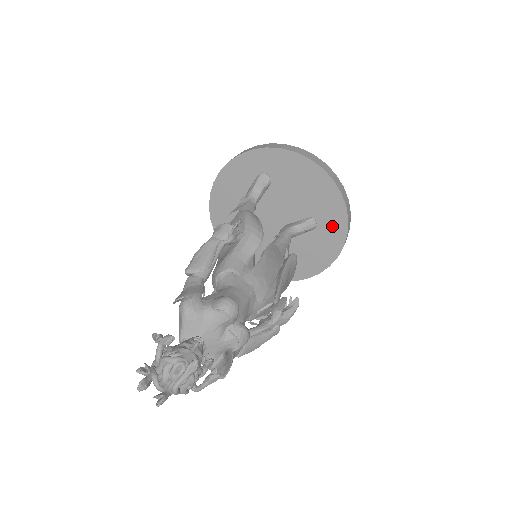
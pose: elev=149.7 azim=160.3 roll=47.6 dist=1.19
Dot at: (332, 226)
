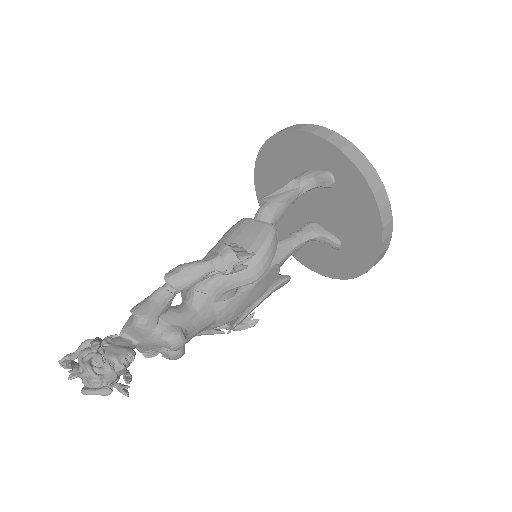
Dot at: (350, 262)
